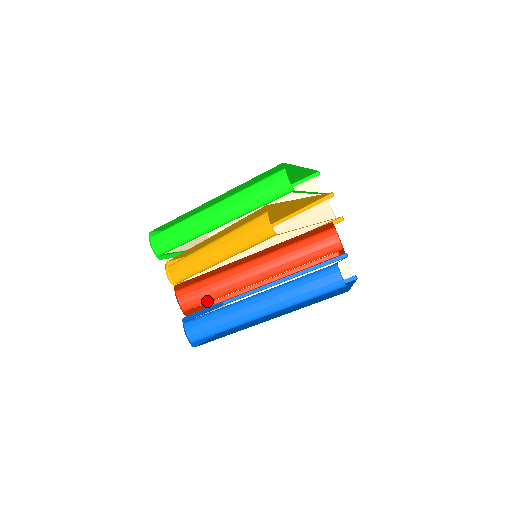
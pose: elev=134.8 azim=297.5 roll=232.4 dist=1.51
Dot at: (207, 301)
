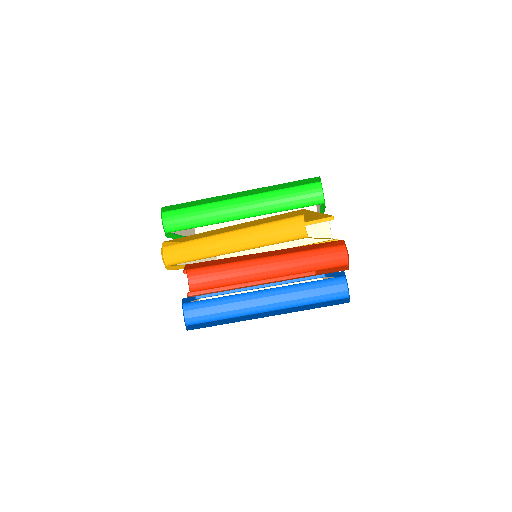
Dot at: (216, 286)
